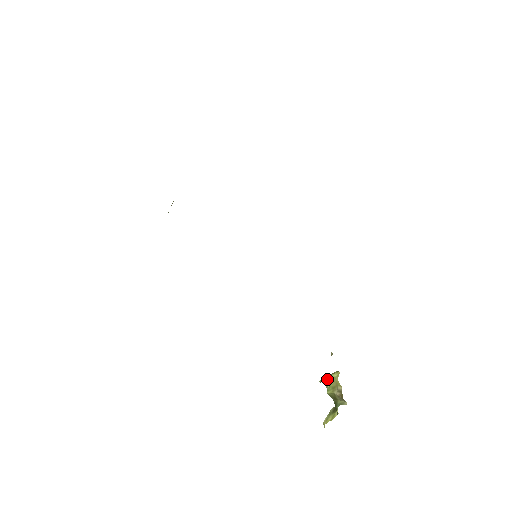
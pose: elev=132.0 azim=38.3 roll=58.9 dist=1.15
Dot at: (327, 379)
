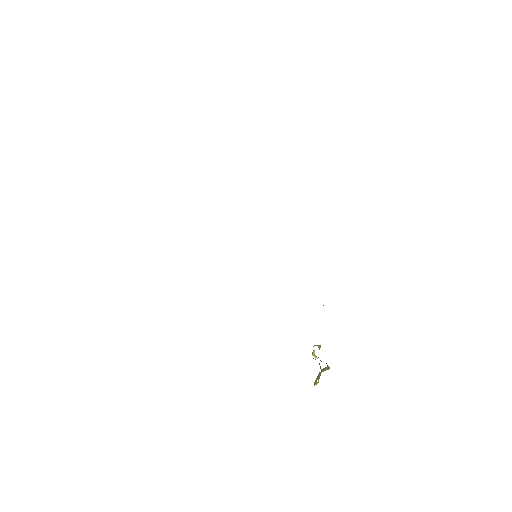
Dot at: occluded
